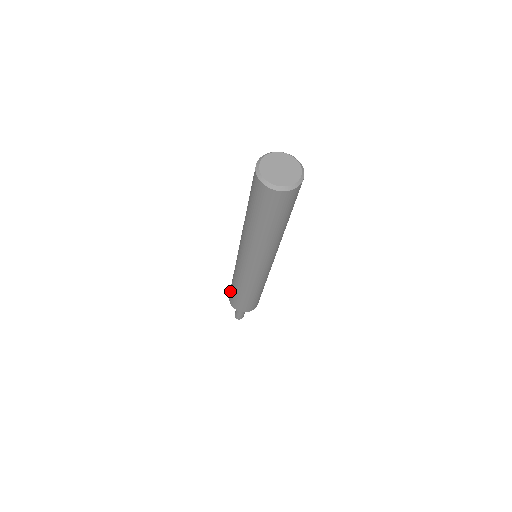
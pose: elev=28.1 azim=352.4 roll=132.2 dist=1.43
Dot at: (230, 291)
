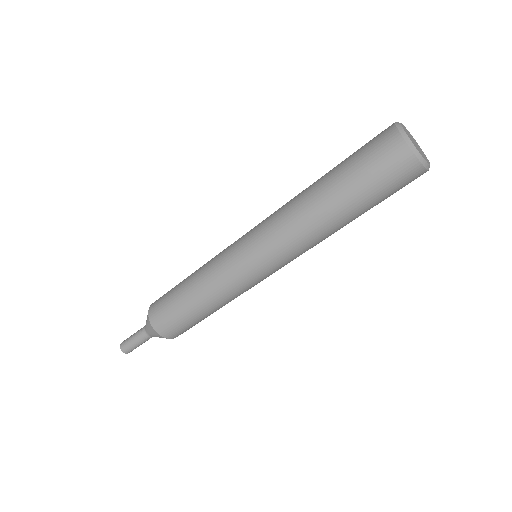
Dot at: occluded
